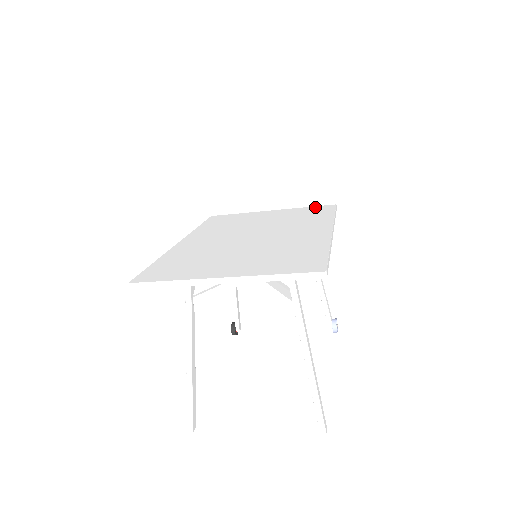
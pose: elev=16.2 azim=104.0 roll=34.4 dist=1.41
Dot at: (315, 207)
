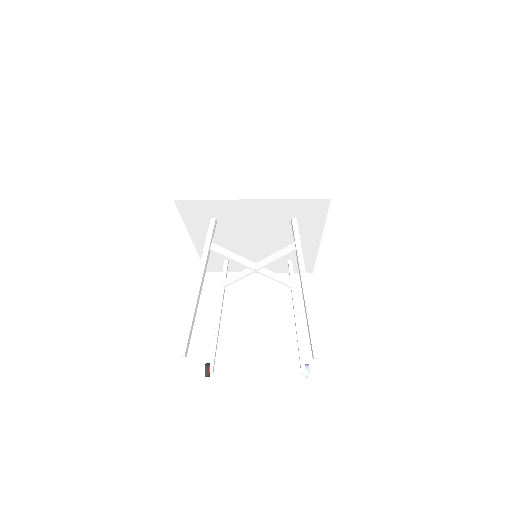
Dot at: occluded
